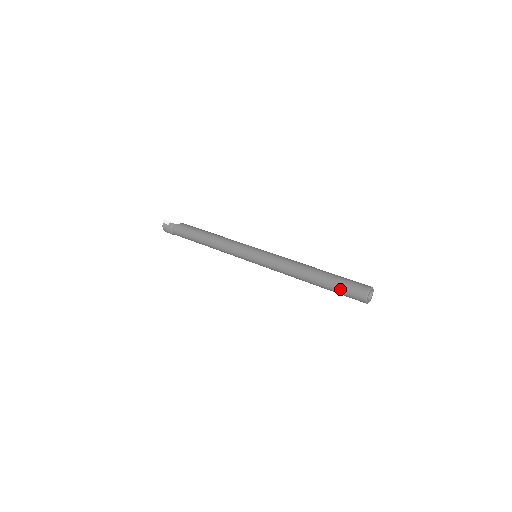
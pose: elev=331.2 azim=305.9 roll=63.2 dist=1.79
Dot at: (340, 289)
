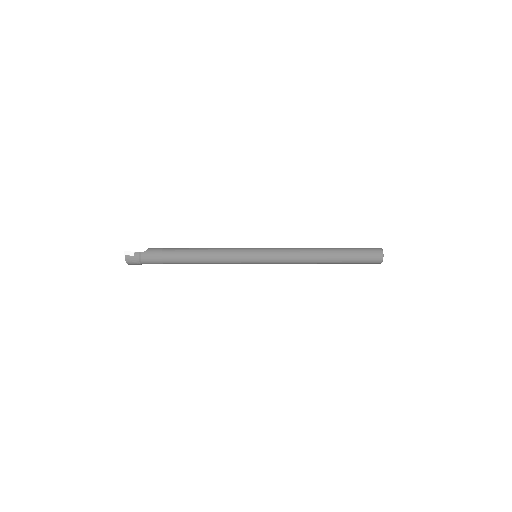
Dot at: (357, 259)
